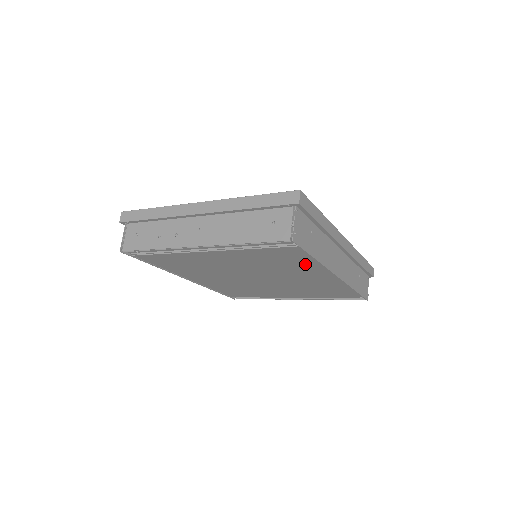
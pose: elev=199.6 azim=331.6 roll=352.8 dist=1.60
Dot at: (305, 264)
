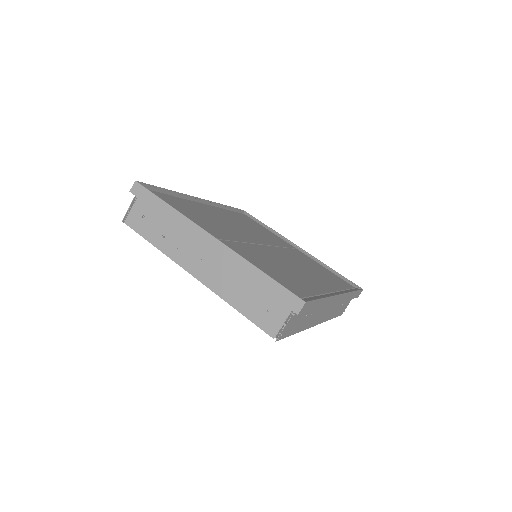
Dot at: occluded
